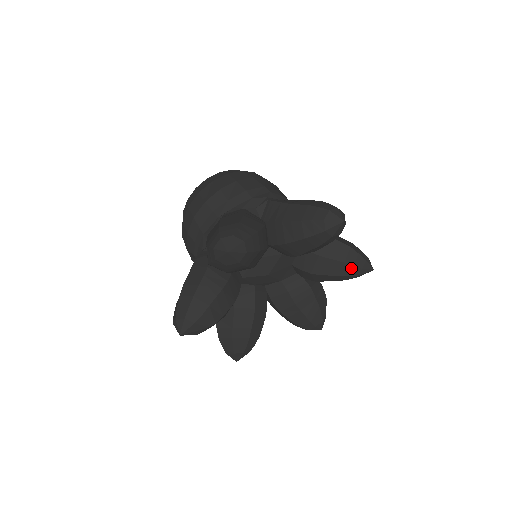
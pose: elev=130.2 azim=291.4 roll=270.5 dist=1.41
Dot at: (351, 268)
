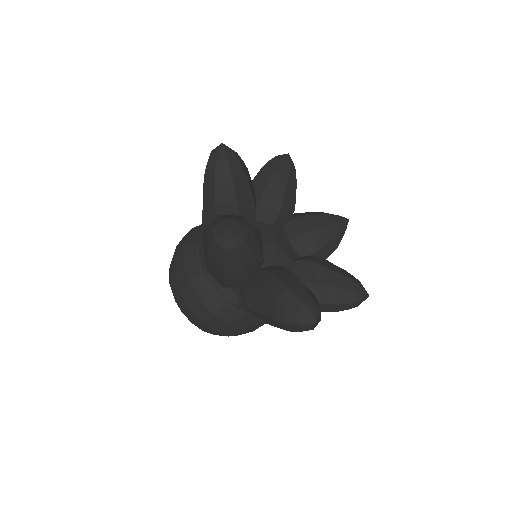
Dot at: (331, 216)
